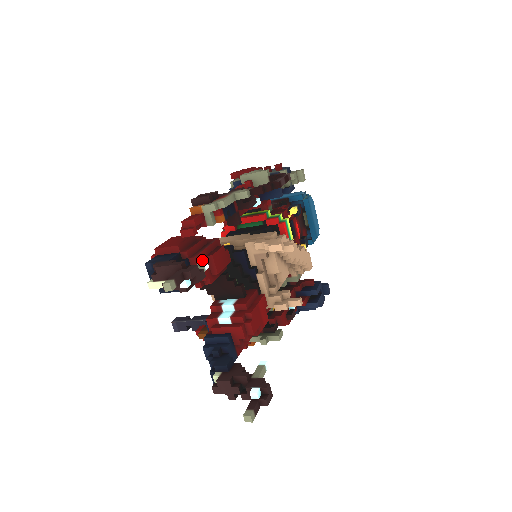
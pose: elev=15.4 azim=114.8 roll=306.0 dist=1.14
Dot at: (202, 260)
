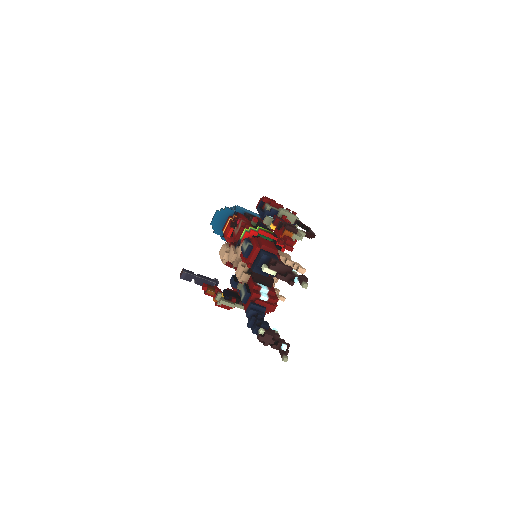
Dot at: occluded
